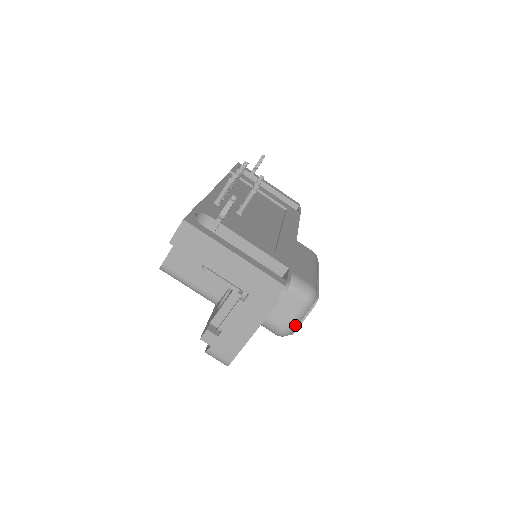
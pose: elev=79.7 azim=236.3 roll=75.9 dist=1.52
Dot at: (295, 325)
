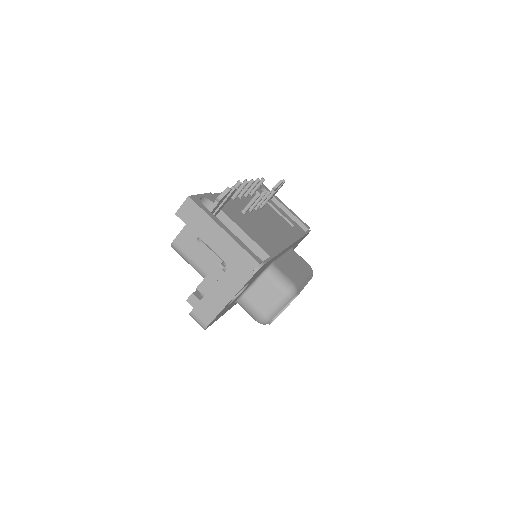
Dot at: (273, 314)
